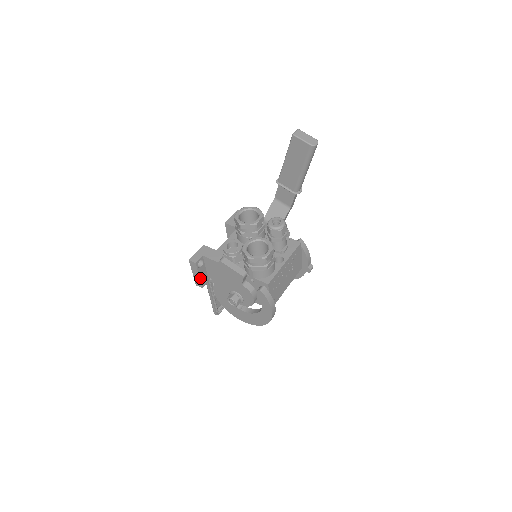
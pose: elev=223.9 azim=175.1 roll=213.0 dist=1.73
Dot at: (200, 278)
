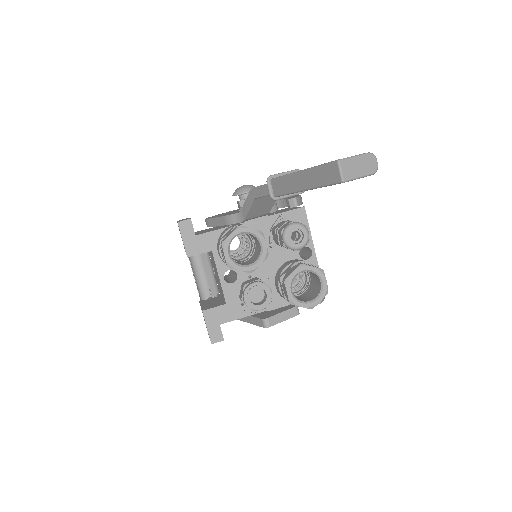
Dot at: occluded
